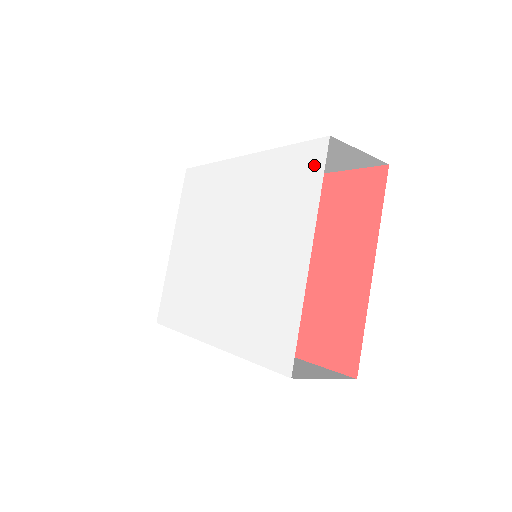
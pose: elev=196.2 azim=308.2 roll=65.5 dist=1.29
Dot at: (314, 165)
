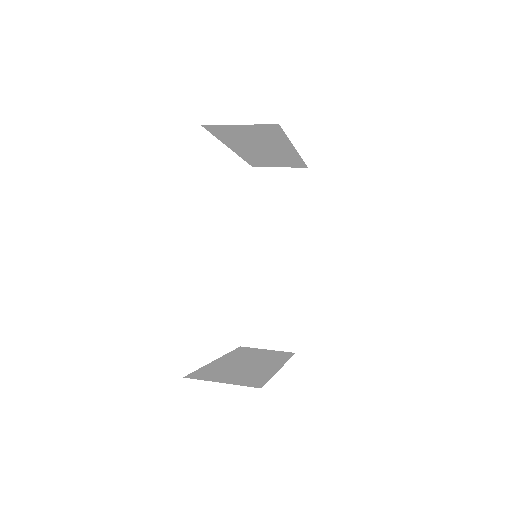
Dot at: occluded
